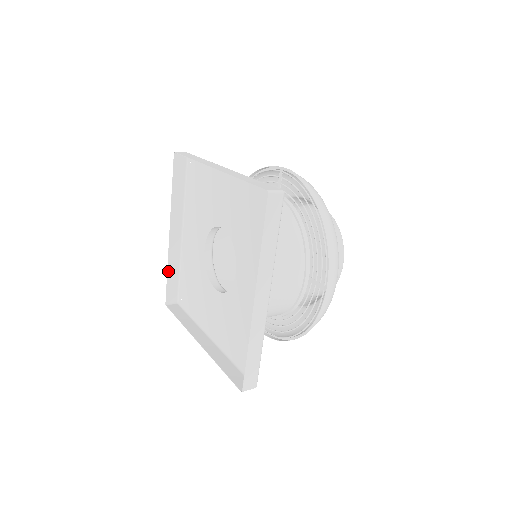
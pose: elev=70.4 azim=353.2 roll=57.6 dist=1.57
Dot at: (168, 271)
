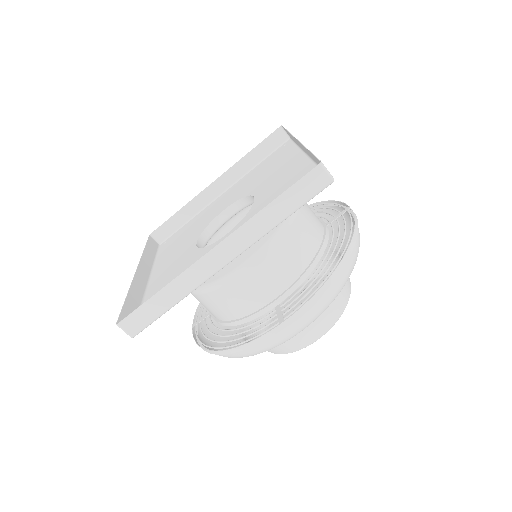
Dot at: (180, 210)
